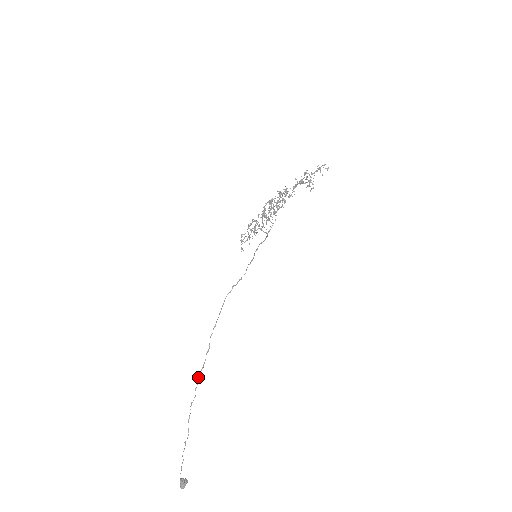
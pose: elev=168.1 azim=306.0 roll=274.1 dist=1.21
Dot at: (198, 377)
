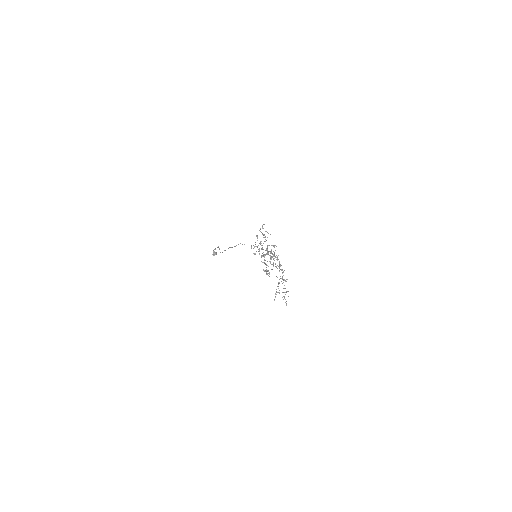
Dot at: occluded
